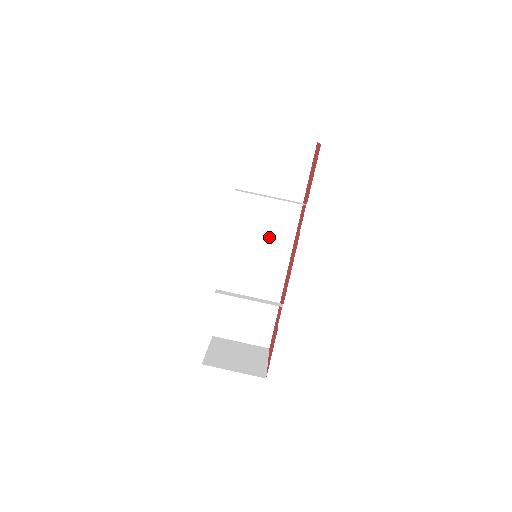
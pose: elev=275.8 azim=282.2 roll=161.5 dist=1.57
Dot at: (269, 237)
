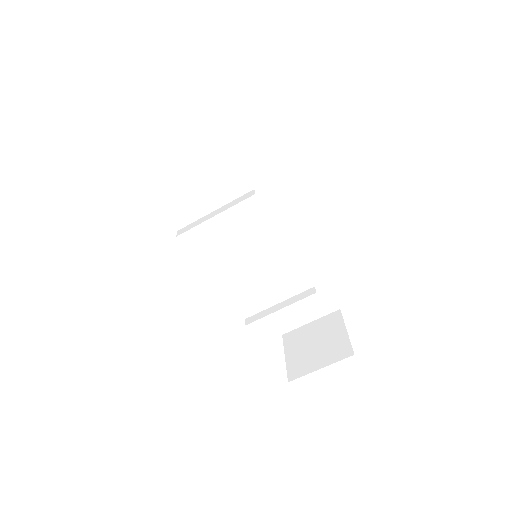
Dot at: (254, 225)
